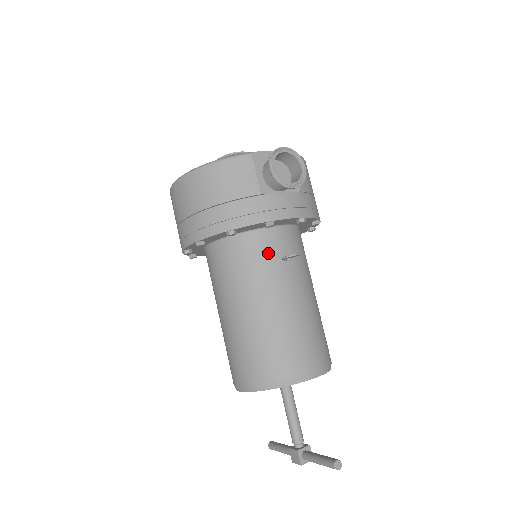
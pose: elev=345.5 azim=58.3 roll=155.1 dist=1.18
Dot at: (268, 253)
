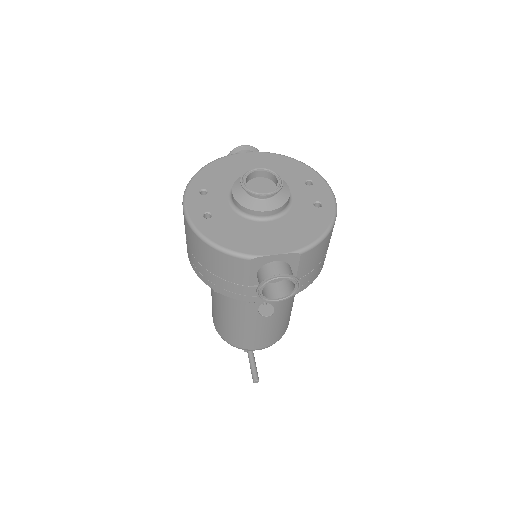
Dot at: occluded
